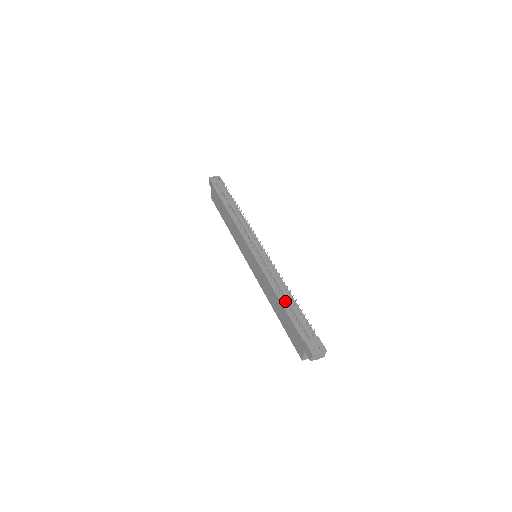
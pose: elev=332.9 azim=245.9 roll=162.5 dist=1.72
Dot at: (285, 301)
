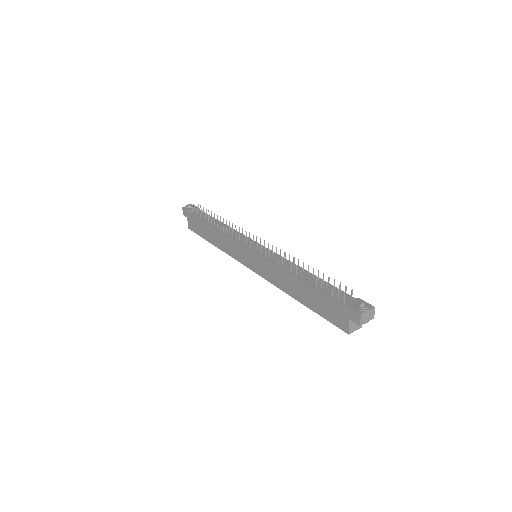
Dot at: (306, 279)
